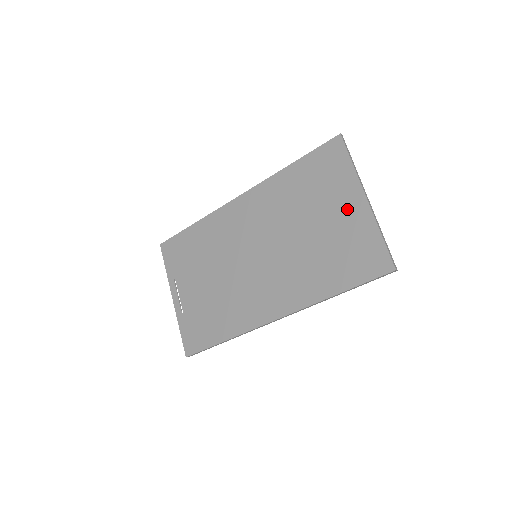
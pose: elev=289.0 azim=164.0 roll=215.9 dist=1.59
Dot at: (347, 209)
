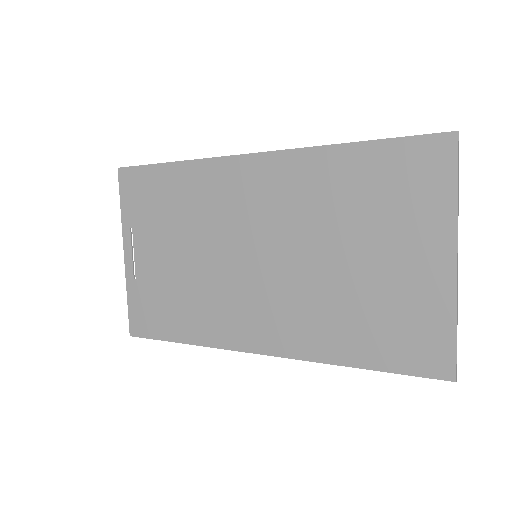
Dot at: (419, 261)
